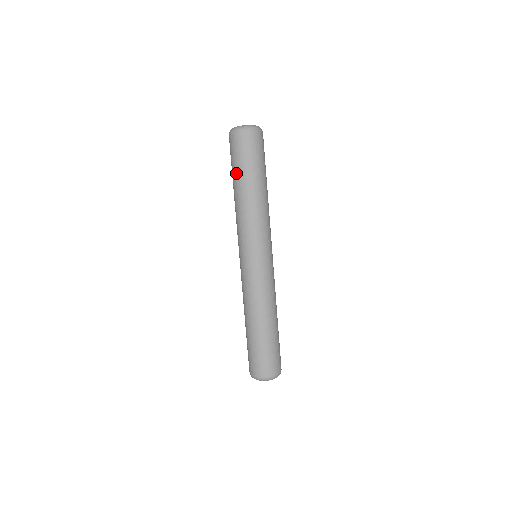
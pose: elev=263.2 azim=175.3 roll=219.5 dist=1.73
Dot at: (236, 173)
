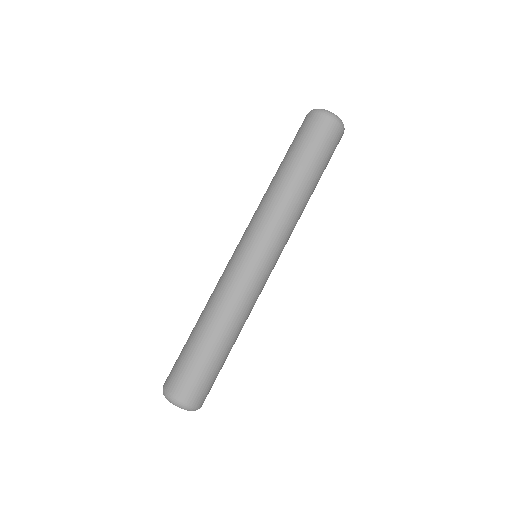
Dot at: (293, 153)
